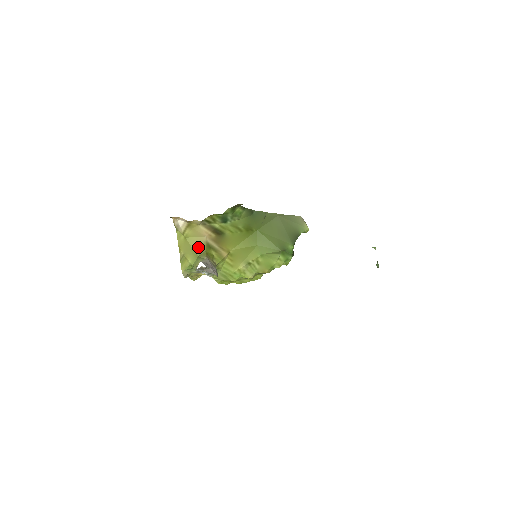
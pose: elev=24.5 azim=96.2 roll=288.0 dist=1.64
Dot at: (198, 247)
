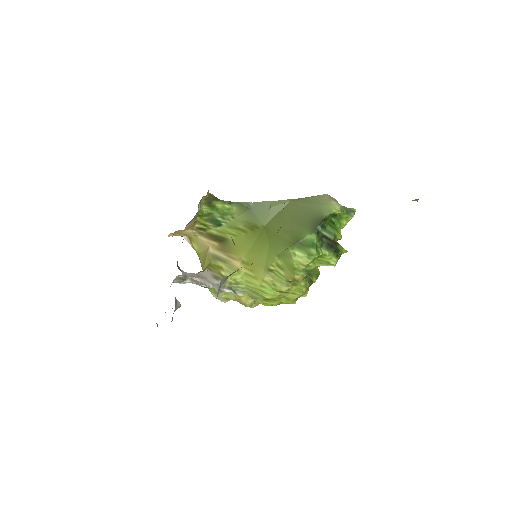
Dot at: (204, 261)
